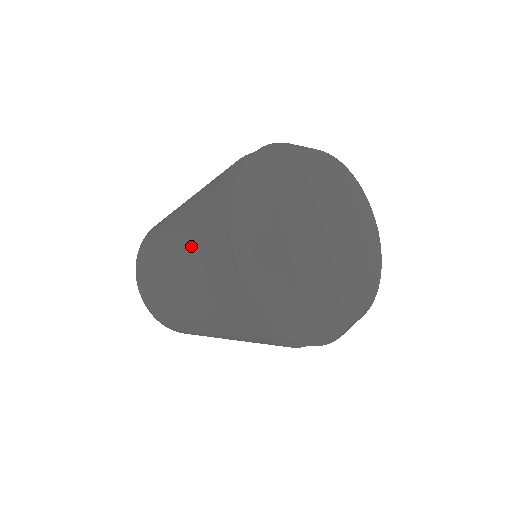
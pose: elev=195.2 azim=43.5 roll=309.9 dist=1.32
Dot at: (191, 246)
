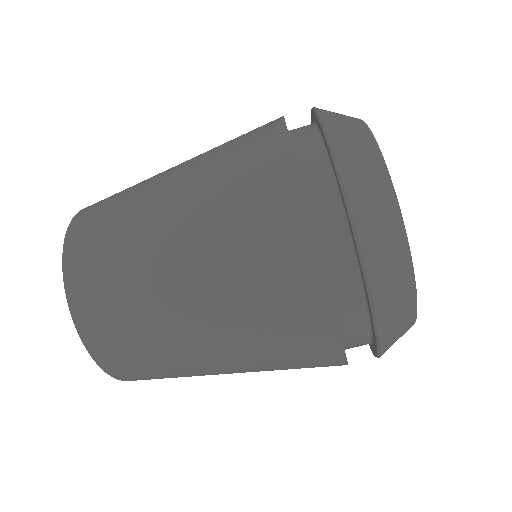
Dot at: occluded
